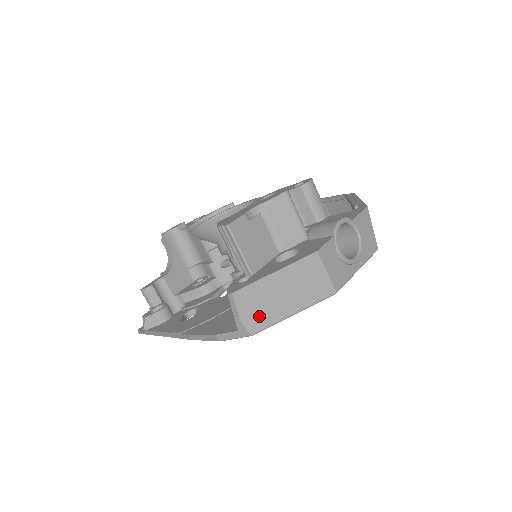
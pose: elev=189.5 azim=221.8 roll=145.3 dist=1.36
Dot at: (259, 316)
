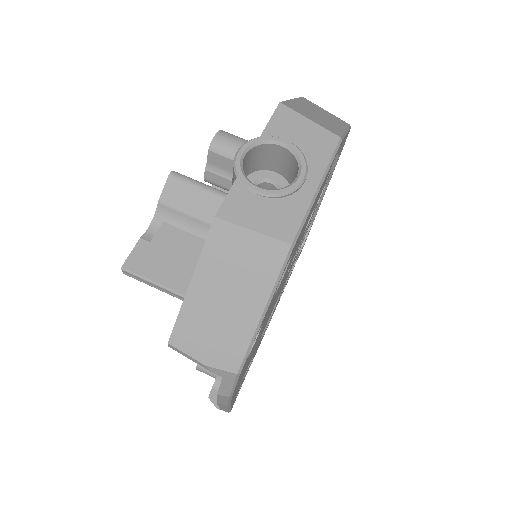
Dot at: (224, 345)
